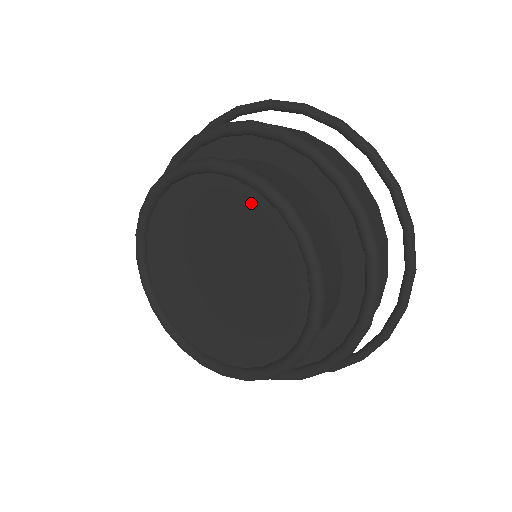
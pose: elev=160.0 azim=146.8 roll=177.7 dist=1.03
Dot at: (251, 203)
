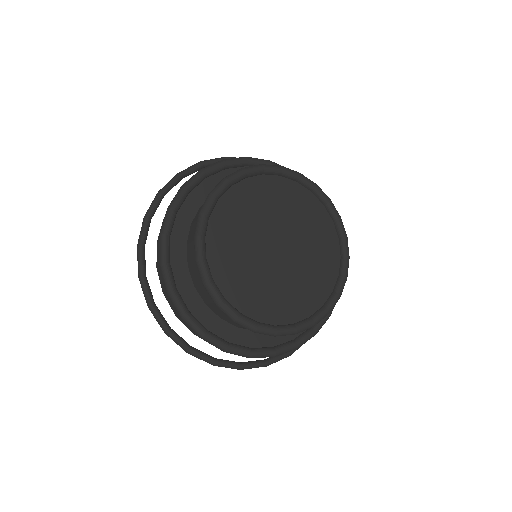
Dot at: (317, 210)
